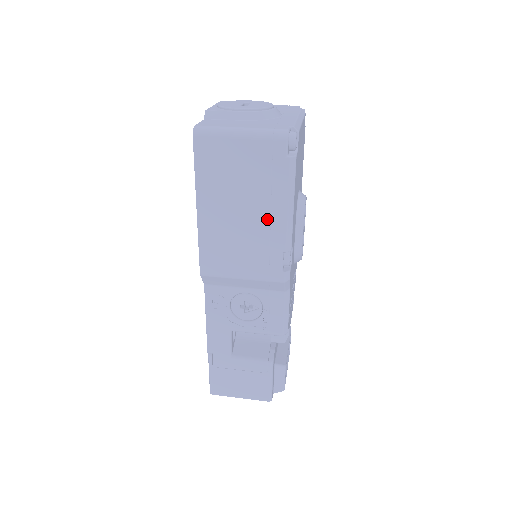
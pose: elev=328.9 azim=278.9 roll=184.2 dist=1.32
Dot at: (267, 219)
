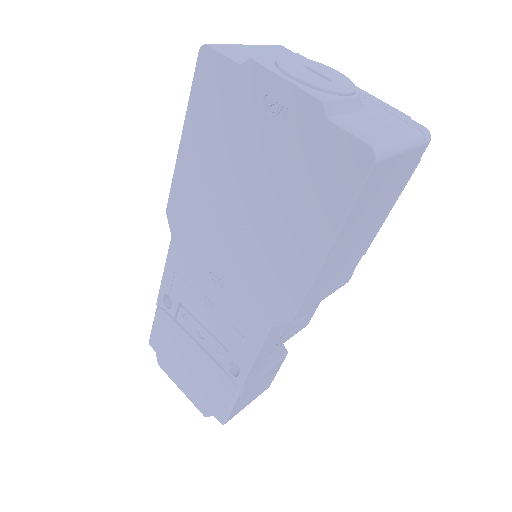
Dot at: (372, 231)
